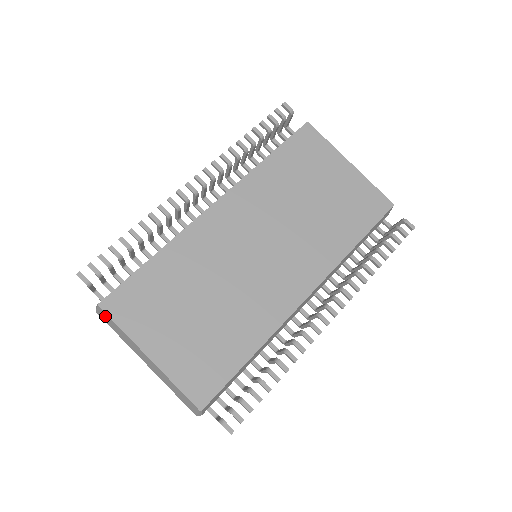
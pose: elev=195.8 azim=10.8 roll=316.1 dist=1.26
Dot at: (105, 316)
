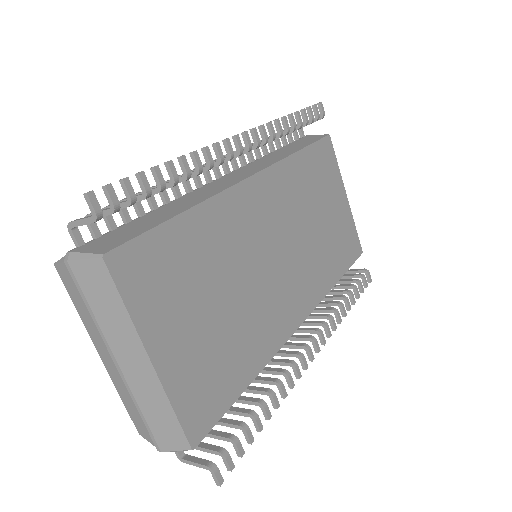
Dot at: (98, 276)
